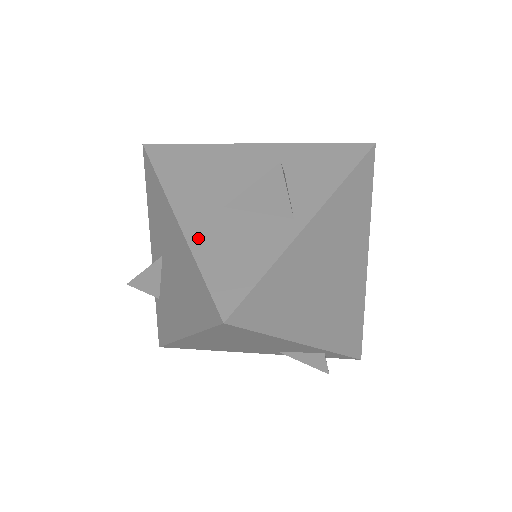
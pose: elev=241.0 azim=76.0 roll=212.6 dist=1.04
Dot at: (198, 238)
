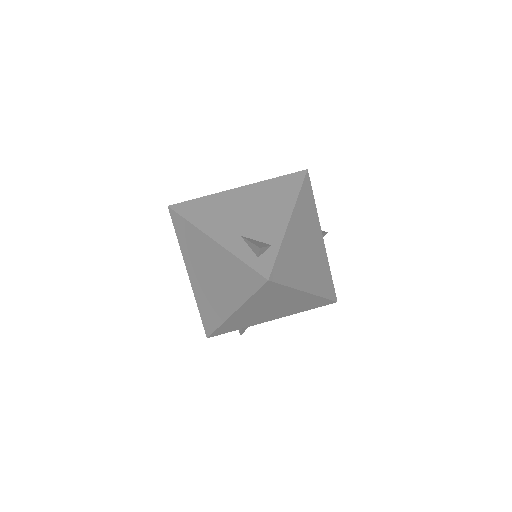
Dot at: occluded
